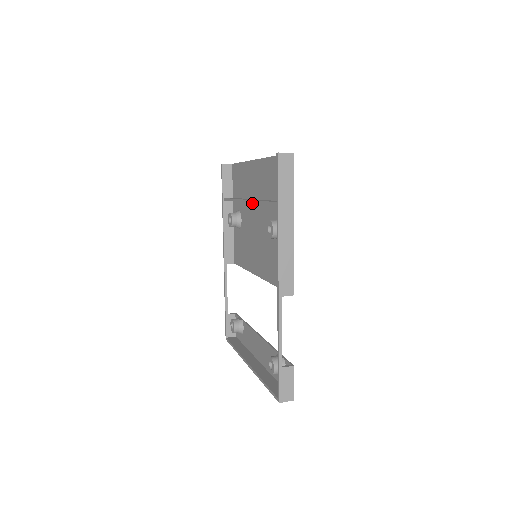
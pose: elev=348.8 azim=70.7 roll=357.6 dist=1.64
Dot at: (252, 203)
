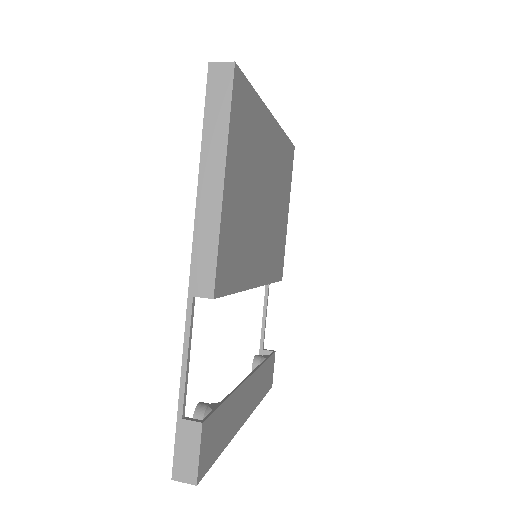
Dot at: occluded
